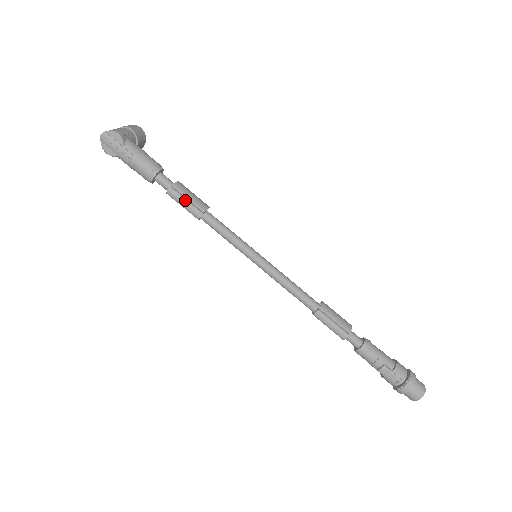
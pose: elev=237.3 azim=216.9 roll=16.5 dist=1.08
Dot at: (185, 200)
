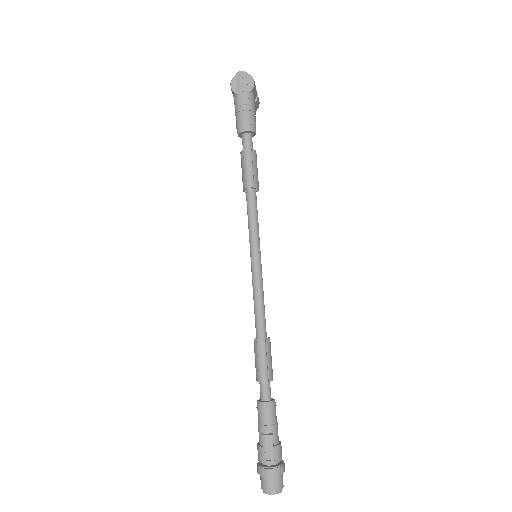
Dot at: (252, 166)
